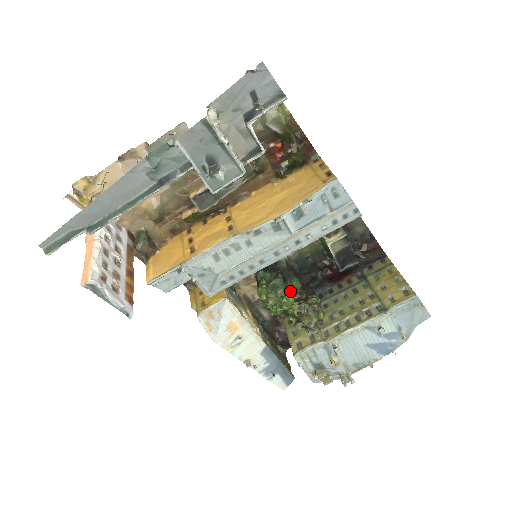
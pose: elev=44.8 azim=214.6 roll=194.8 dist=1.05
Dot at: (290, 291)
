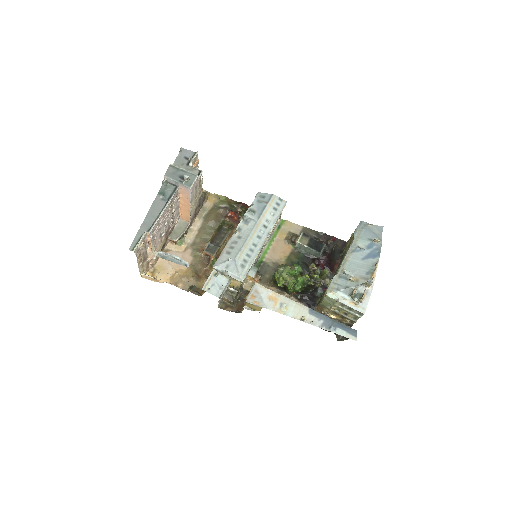
Dot at: (298, 274)
